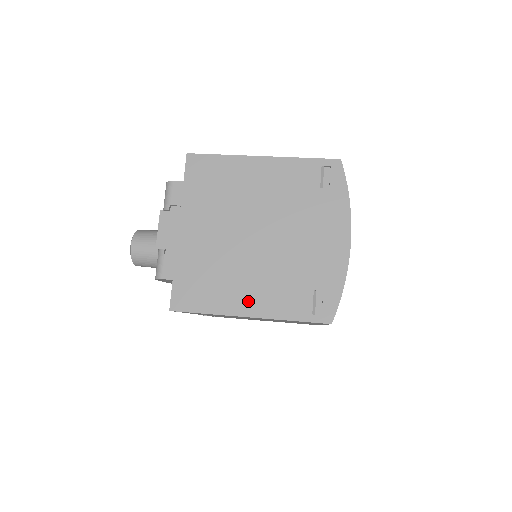
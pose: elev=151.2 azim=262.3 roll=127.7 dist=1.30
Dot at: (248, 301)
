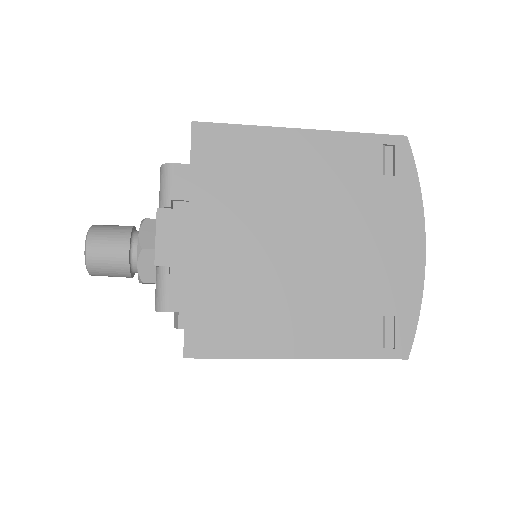
Dot at: (297, 336)
